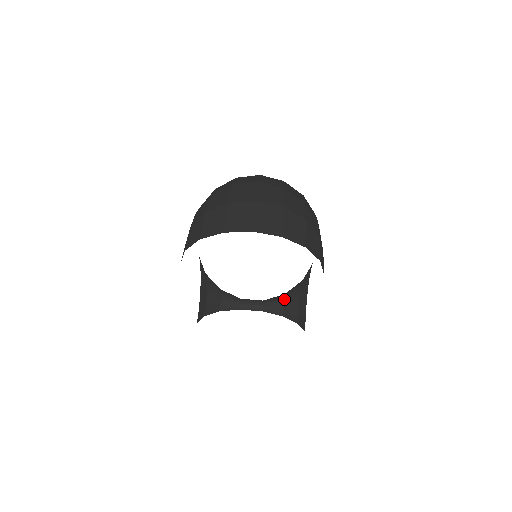
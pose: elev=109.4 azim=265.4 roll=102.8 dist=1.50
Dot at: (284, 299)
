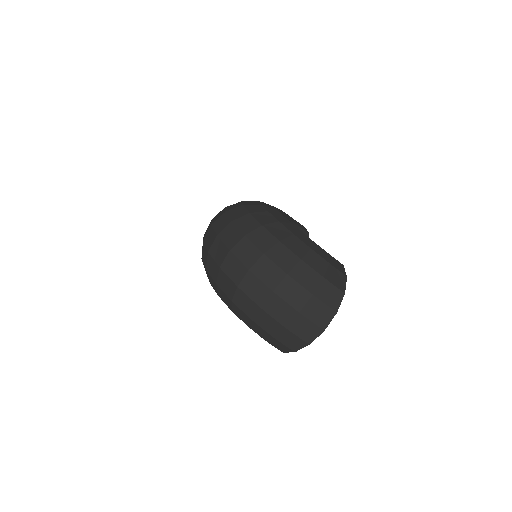
Dot at: occluded
